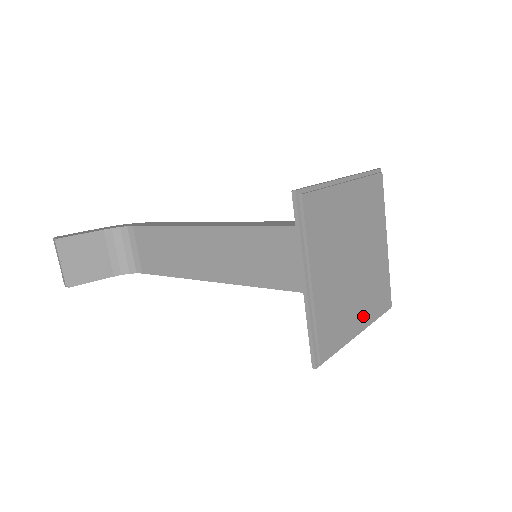
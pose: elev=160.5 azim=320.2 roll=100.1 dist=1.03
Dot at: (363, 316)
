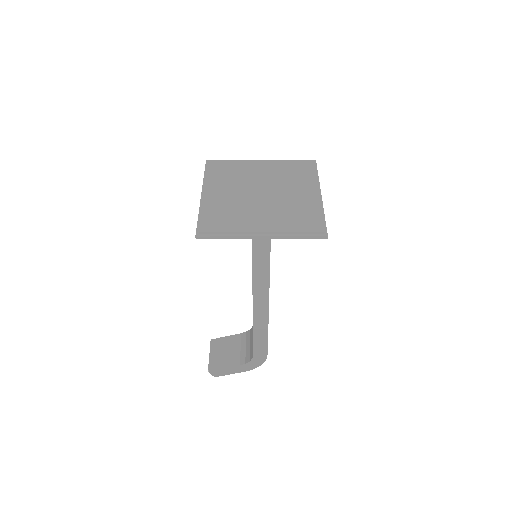
Dot at: (268, 225)
